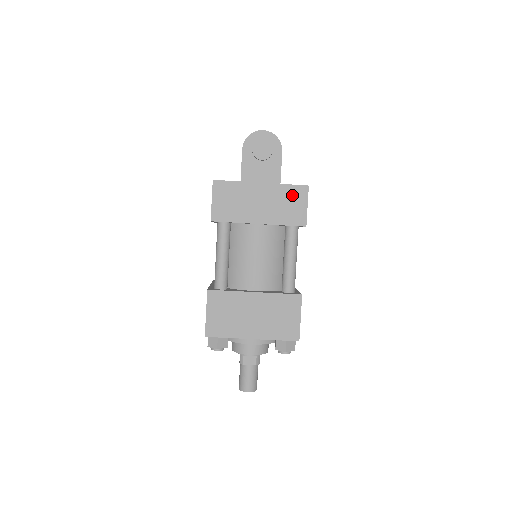
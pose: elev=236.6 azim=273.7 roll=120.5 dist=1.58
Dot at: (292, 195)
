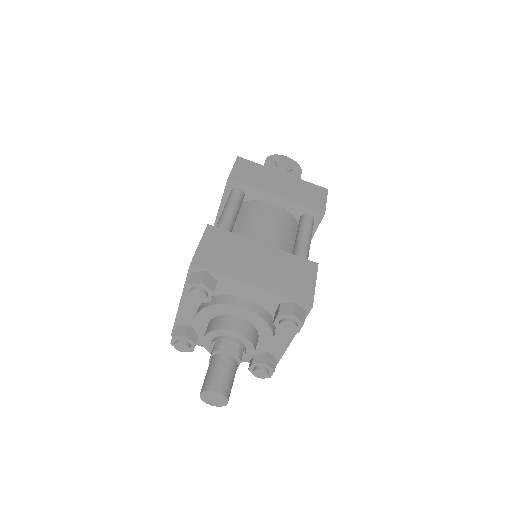
Dot at: (312, 189)
